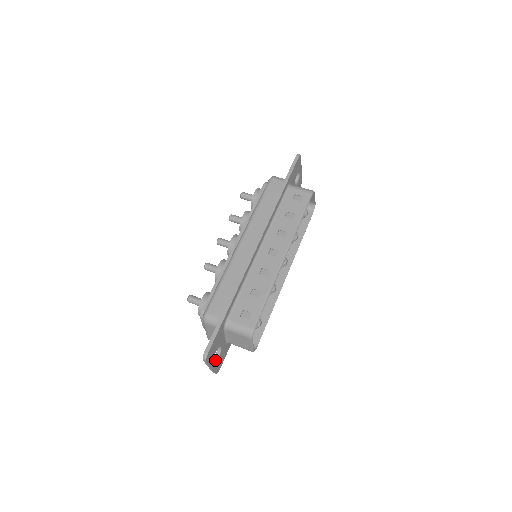
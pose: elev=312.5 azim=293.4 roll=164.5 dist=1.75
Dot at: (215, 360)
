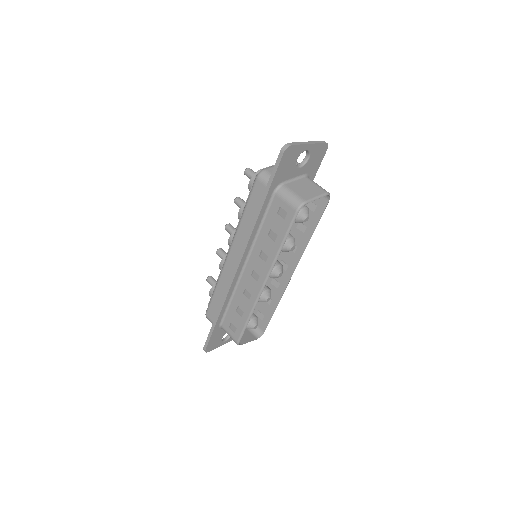
Dot at: (229, 337)
